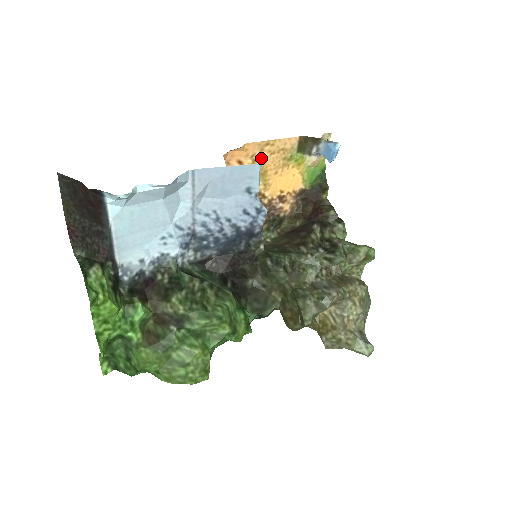
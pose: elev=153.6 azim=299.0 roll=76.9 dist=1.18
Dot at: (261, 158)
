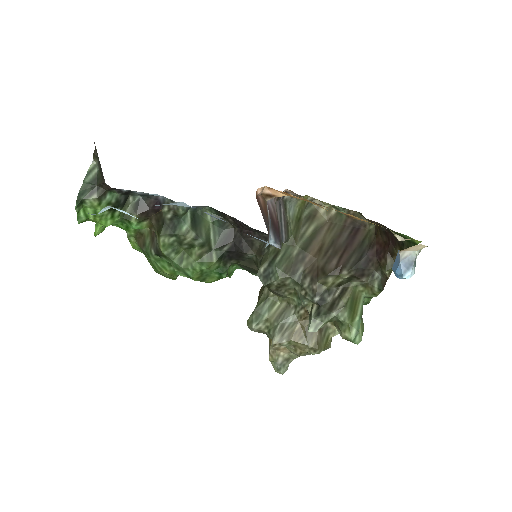
Dot at: (317, 205)
